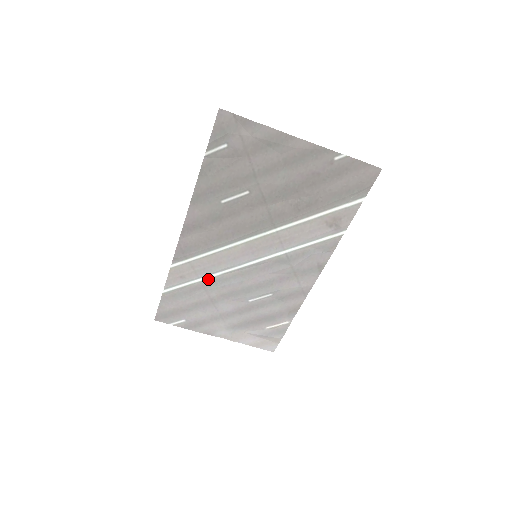
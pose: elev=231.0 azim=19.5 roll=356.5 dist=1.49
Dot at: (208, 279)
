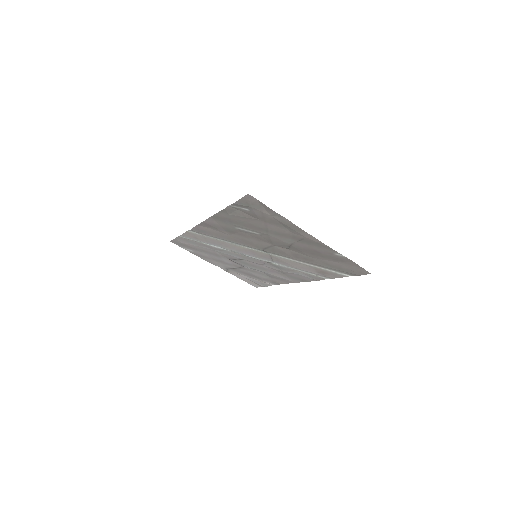
Dot at: (216, 247)
